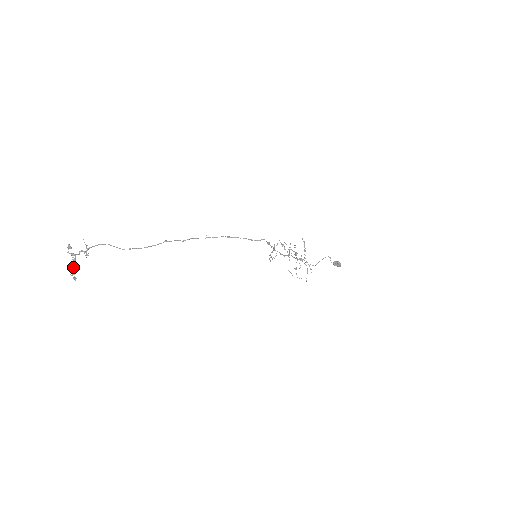
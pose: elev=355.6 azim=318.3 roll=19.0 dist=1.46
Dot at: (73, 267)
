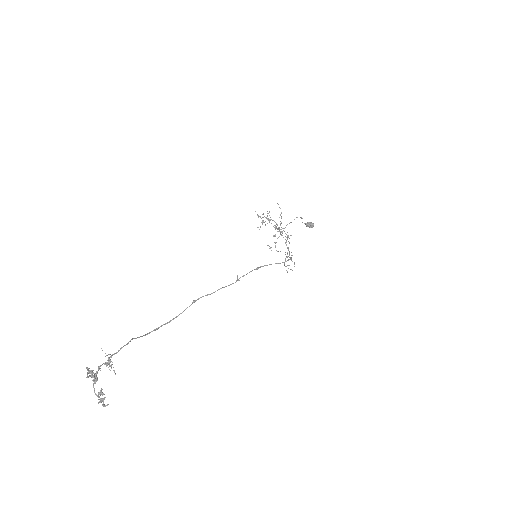
Dot at: (102, 395)
